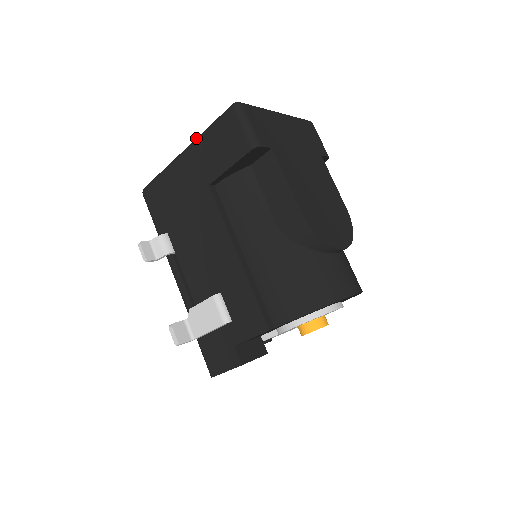
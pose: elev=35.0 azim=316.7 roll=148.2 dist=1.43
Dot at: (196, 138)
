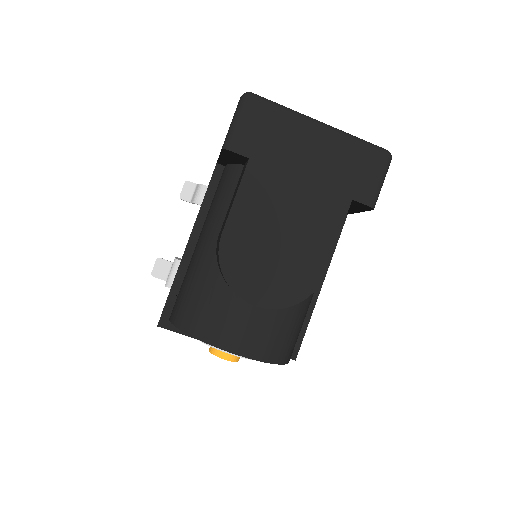
Dot at: occluded
